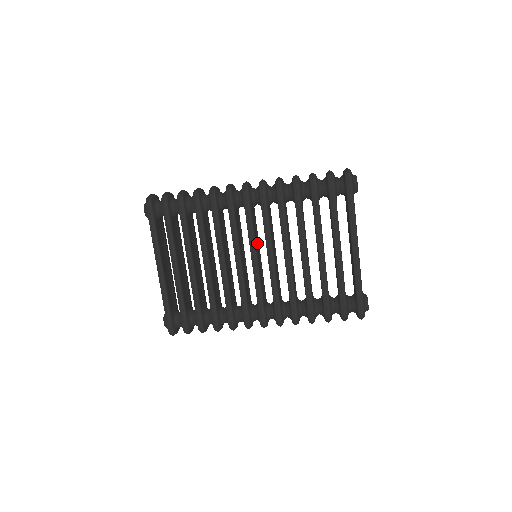
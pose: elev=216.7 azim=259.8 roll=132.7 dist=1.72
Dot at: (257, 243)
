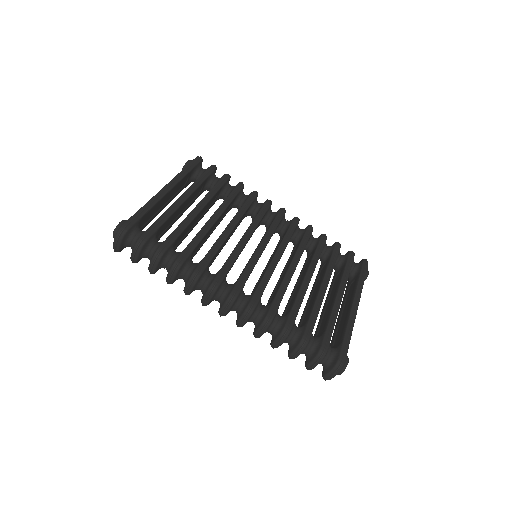
Dot at: occluded
